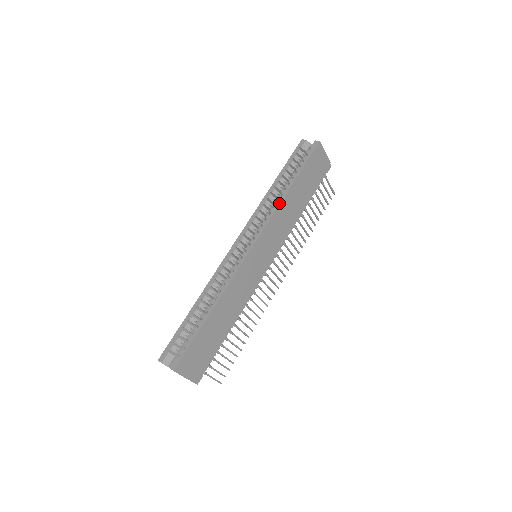
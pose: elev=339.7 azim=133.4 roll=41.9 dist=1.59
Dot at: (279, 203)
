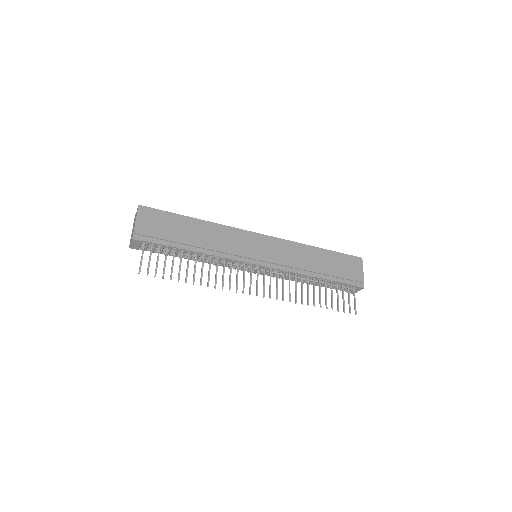
Dot at: (301, 243)
